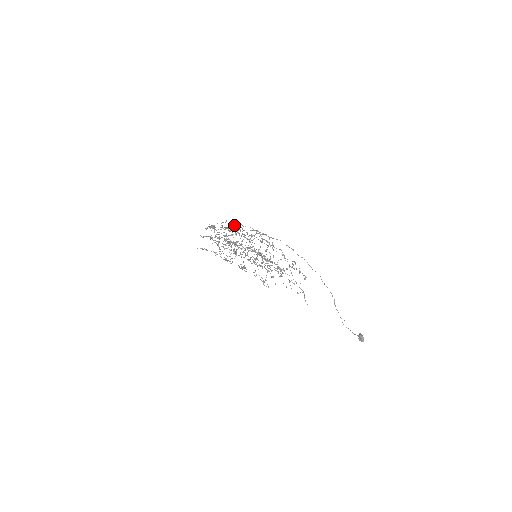
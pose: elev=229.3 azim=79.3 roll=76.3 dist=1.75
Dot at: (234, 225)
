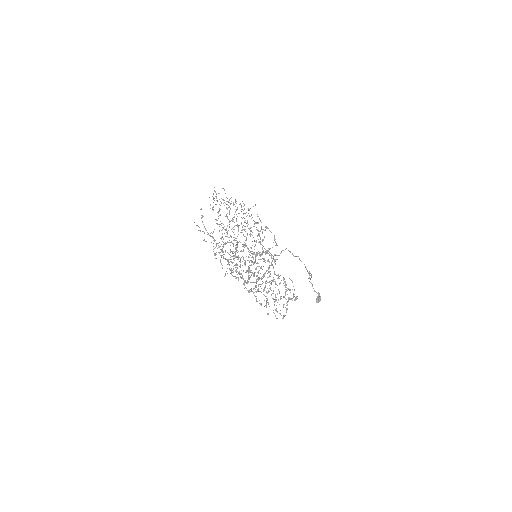
Dot at: occluded
